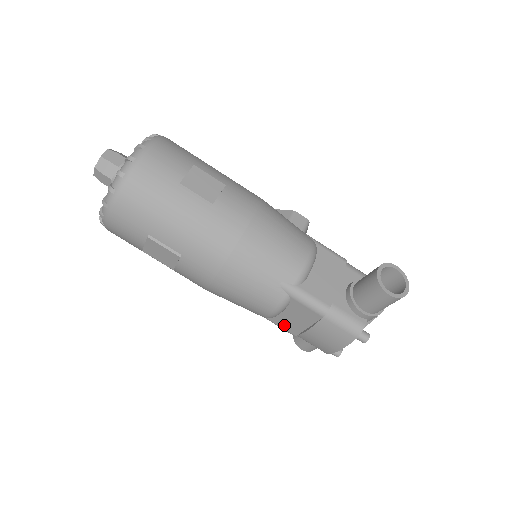
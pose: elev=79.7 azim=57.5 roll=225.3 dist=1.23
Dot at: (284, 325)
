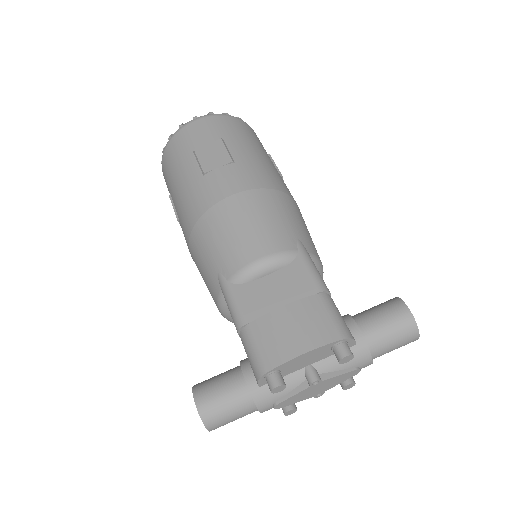
Dot at: (246, 300)
